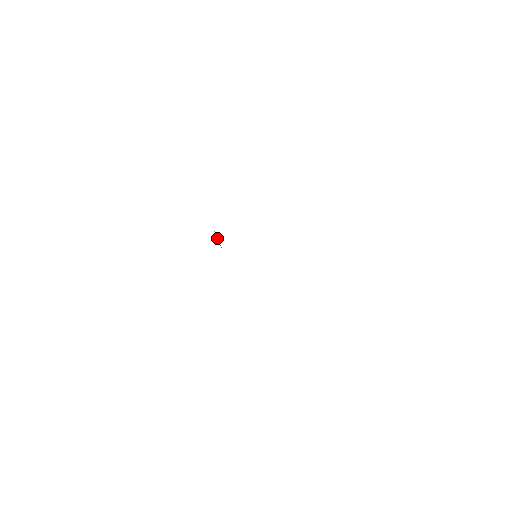
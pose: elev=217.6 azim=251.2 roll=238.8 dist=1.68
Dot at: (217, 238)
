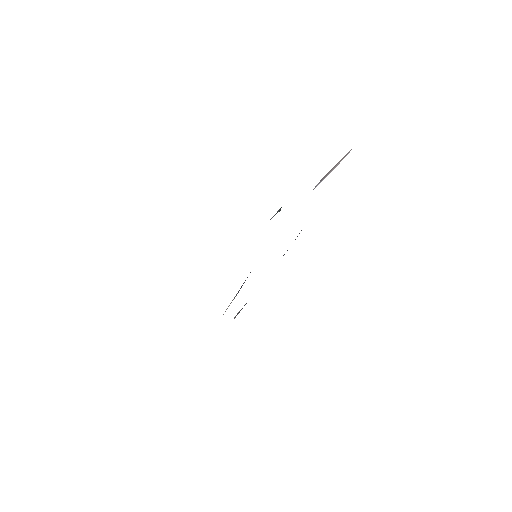
Dot at: occluded
